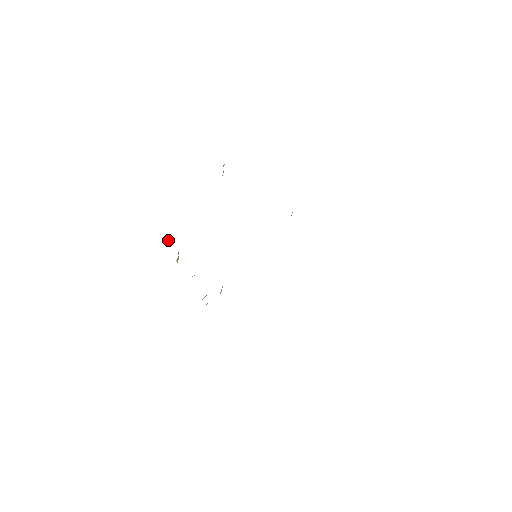
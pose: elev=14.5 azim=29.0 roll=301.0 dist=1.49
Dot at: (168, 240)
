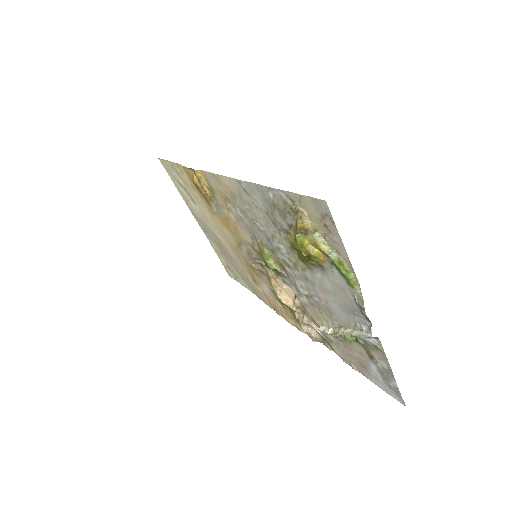
Dot at: (371, 339)
